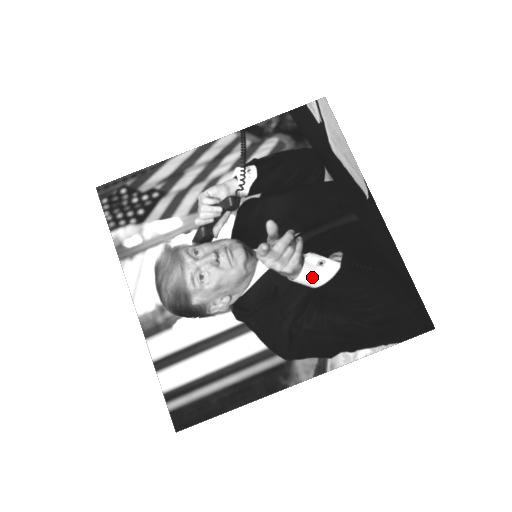
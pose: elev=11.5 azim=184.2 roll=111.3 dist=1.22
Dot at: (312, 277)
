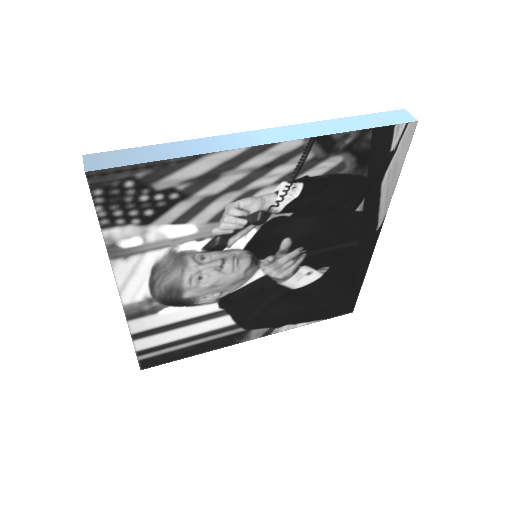
Dot at: (296, 282)
